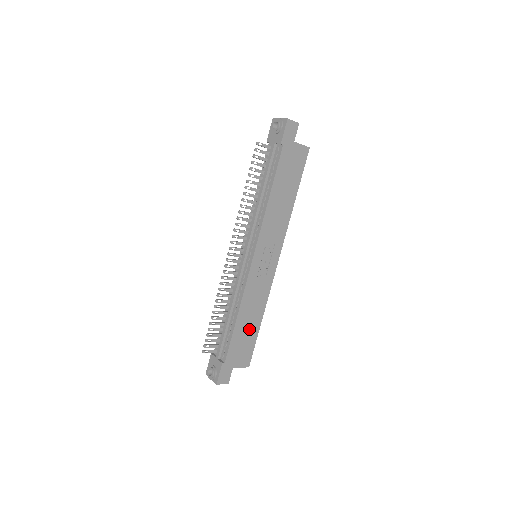
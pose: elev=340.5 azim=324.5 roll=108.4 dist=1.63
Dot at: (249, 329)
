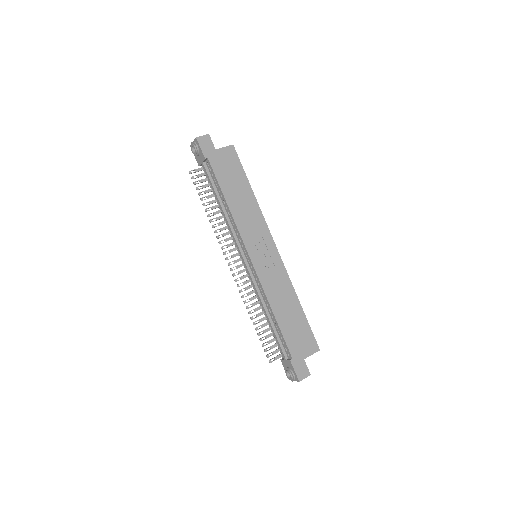
Dot at: (294, 318)
